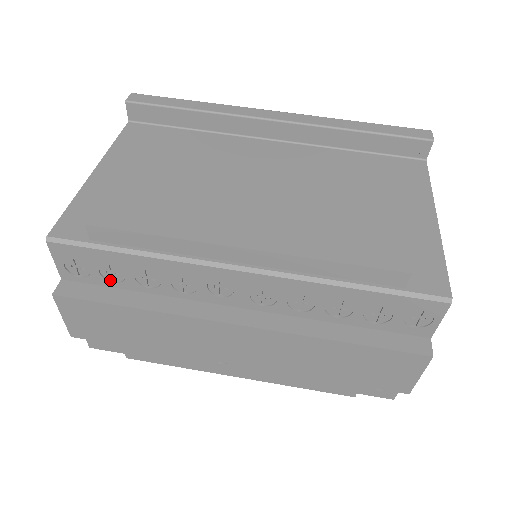
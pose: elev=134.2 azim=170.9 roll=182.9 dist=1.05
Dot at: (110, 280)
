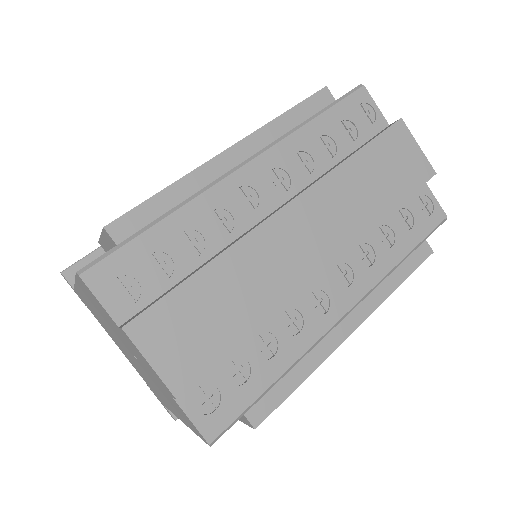
Dot at: (163, 281)
